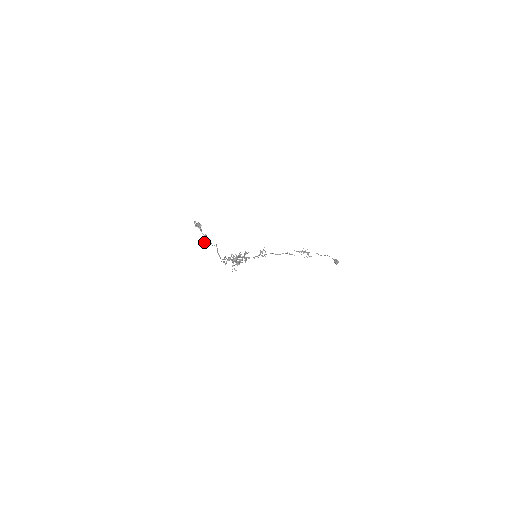
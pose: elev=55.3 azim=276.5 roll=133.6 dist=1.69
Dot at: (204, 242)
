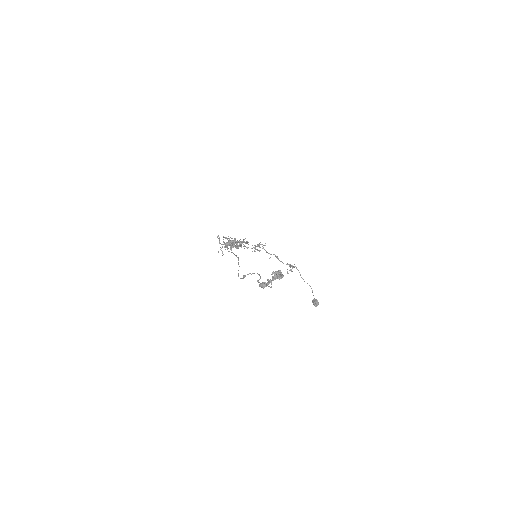
Dot at: (261, 286)
